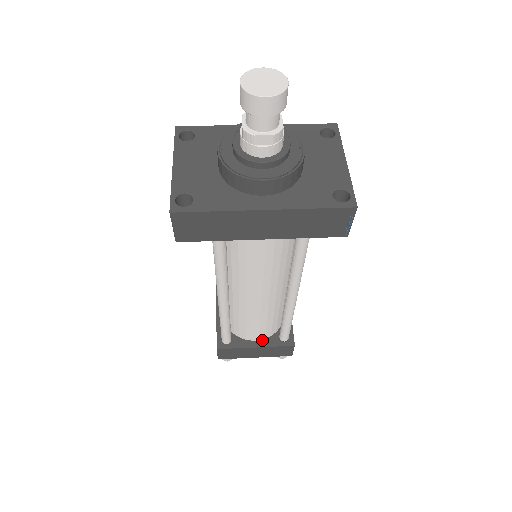
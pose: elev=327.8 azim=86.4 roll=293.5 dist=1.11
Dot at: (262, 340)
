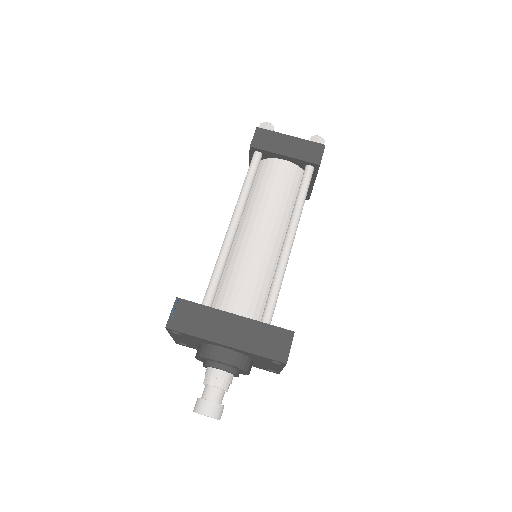
Dot at: occluded
